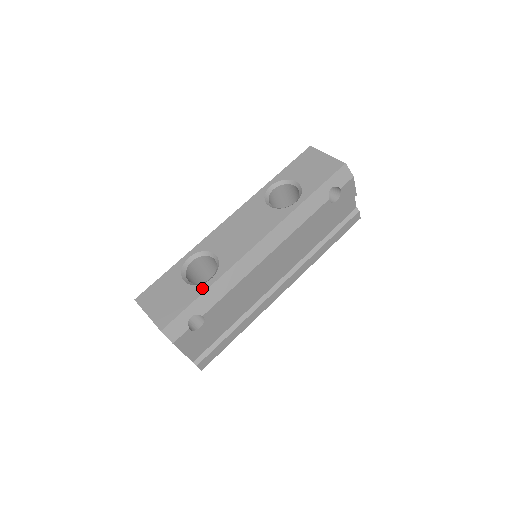
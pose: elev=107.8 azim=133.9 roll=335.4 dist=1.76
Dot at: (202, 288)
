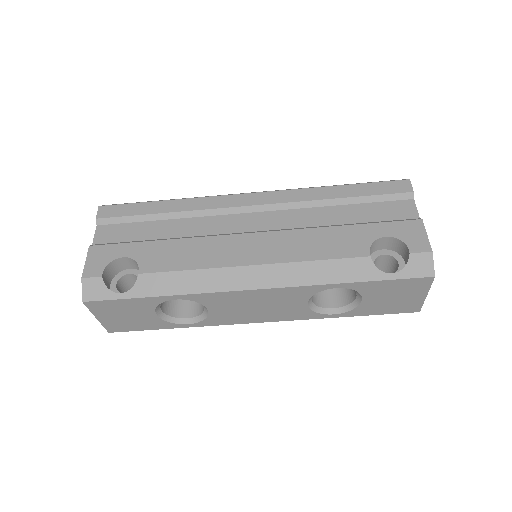
Dot at: (172, 326)
